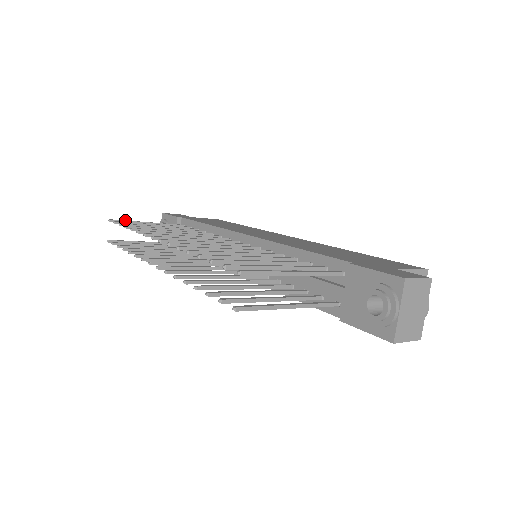
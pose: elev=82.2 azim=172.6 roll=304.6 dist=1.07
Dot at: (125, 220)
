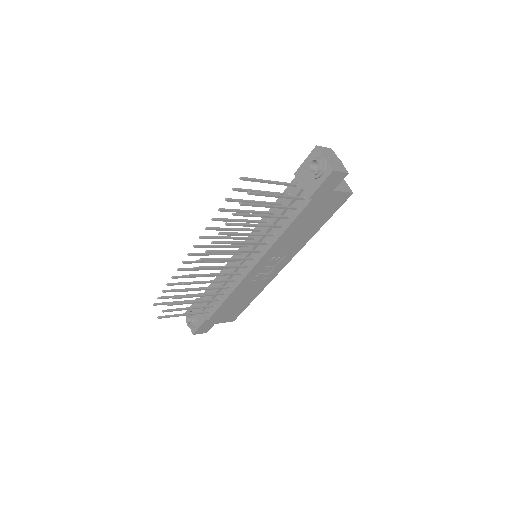
Dot at: (163, 303)
